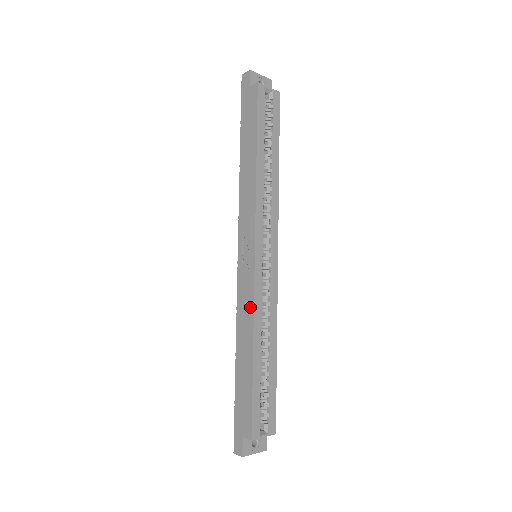
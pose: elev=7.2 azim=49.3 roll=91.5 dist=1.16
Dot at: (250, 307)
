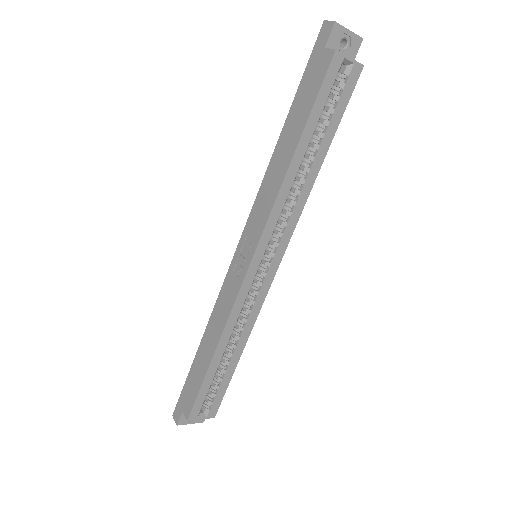
Dot at: (227, 311)
